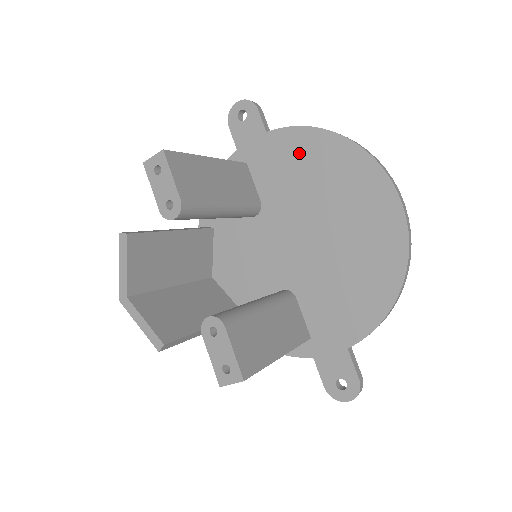
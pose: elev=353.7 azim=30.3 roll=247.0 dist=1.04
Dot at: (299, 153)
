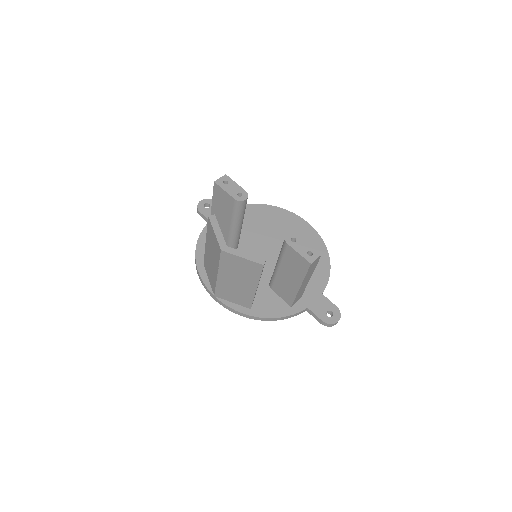
Dot at: (249, 215)
